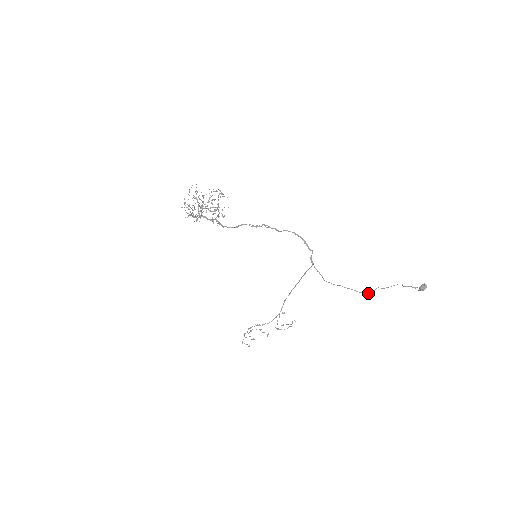
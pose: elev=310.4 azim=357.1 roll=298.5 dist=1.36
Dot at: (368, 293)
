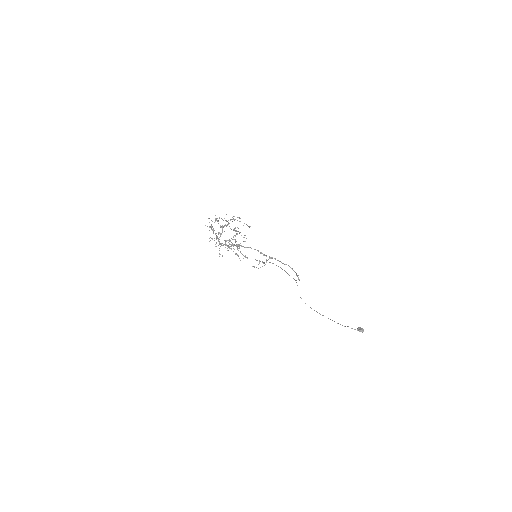
Dot at: (322, 315)
